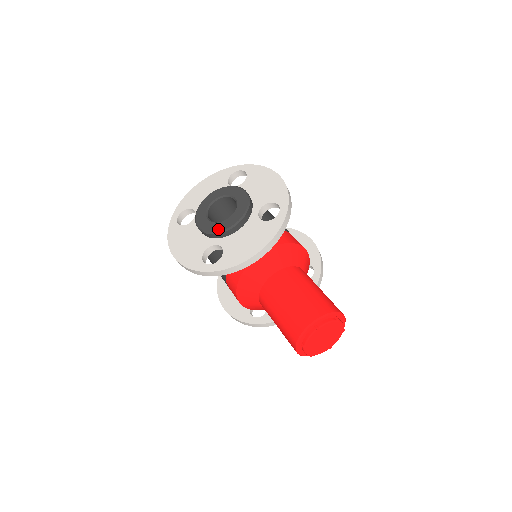
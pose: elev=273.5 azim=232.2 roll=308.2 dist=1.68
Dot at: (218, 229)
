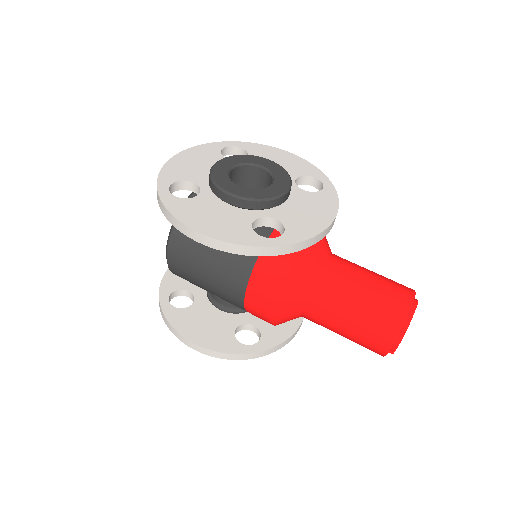
Dot at: (267, 195)
